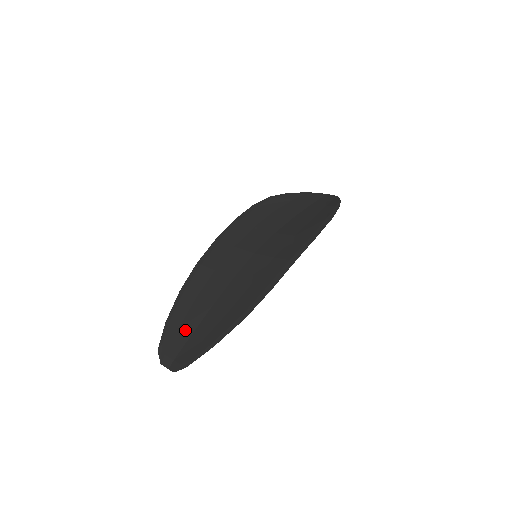
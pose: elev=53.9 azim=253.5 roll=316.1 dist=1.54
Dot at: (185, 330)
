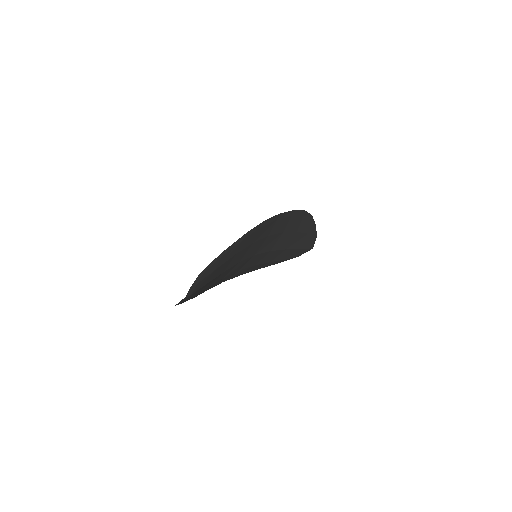
Dot at: occluded
